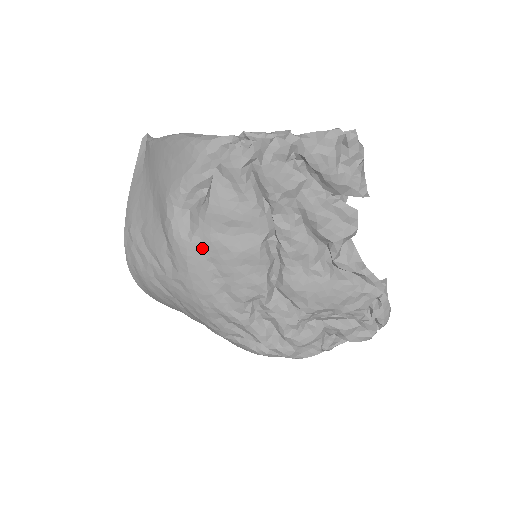
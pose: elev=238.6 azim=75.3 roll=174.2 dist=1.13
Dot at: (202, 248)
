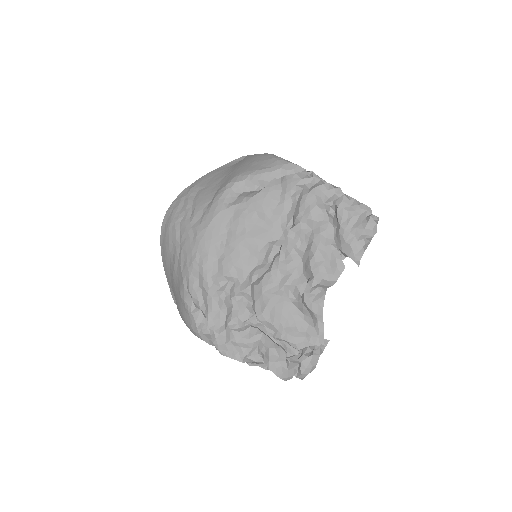
Dot at: (230, 217)
